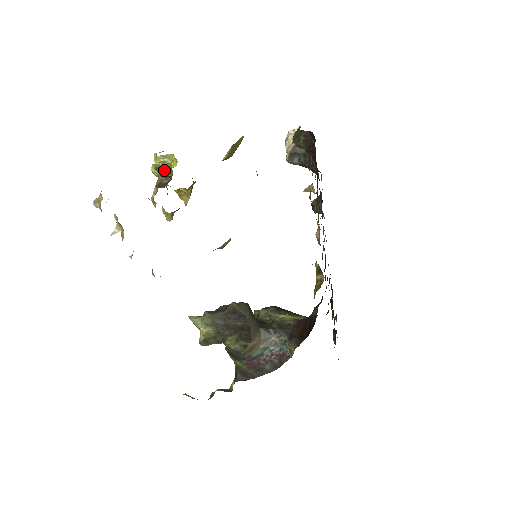
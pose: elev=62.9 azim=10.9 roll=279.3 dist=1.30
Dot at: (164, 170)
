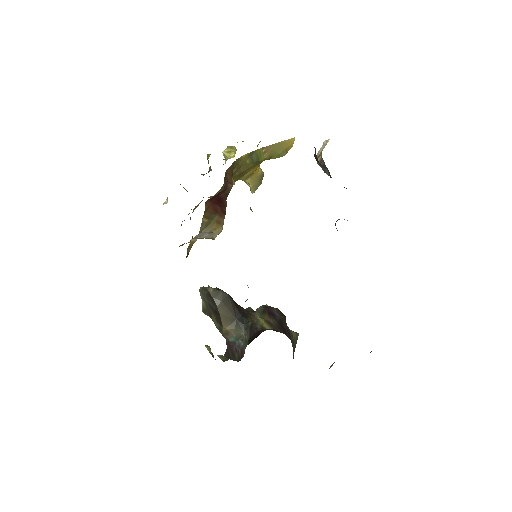
Dot at: occluded
